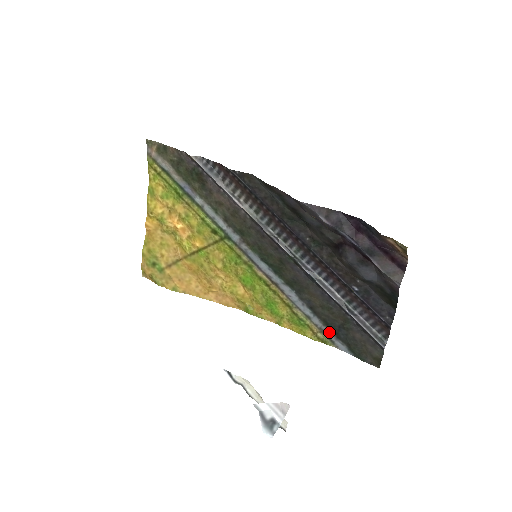
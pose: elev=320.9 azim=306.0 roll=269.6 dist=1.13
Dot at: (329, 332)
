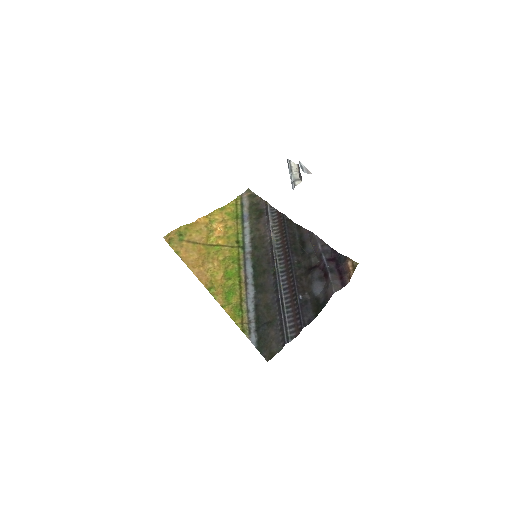
Dot at: (254, 325)
